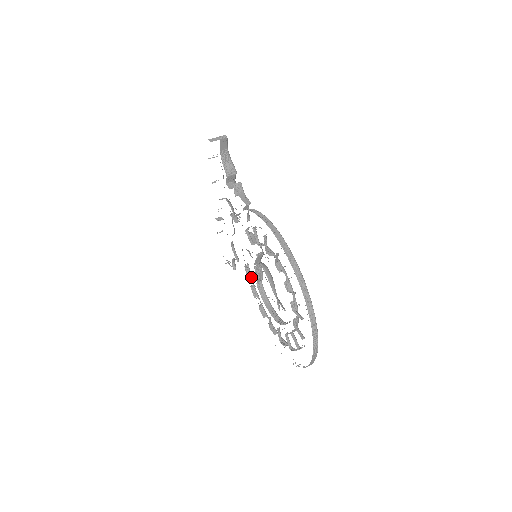
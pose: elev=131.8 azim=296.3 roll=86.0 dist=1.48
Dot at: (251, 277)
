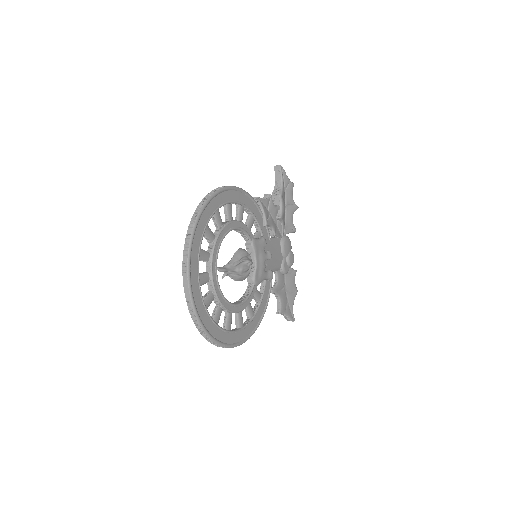
Dot at: occluded
